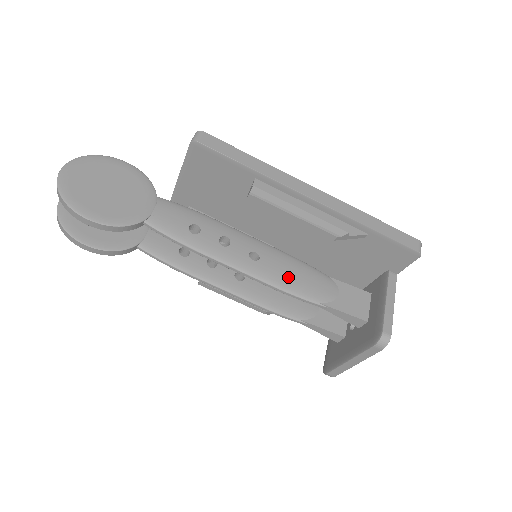
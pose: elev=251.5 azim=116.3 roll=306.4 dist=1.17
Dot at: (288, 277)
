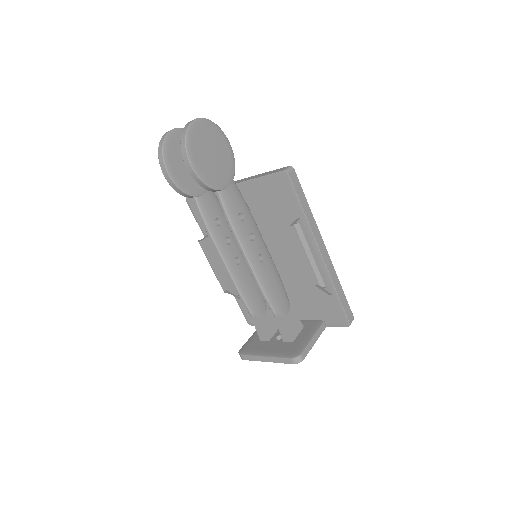
Dot at: (270, 285)
